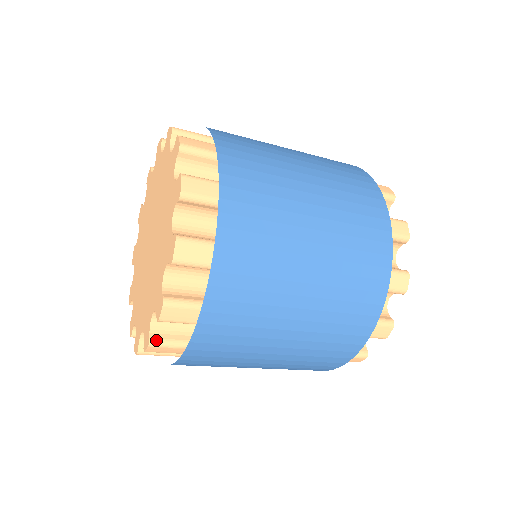
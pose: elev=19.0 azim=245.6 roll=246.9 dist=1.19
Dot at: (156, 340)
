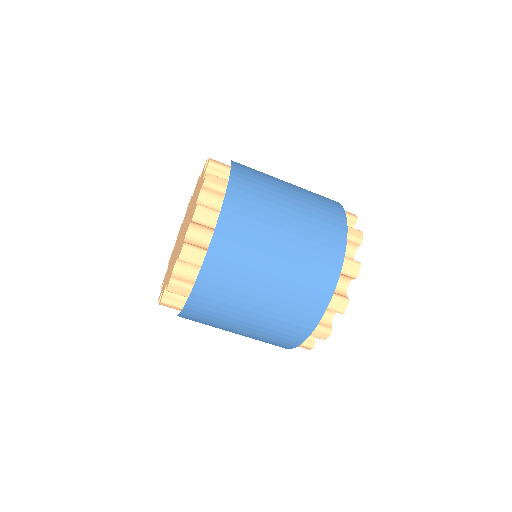
Dot at: (166, 300)
